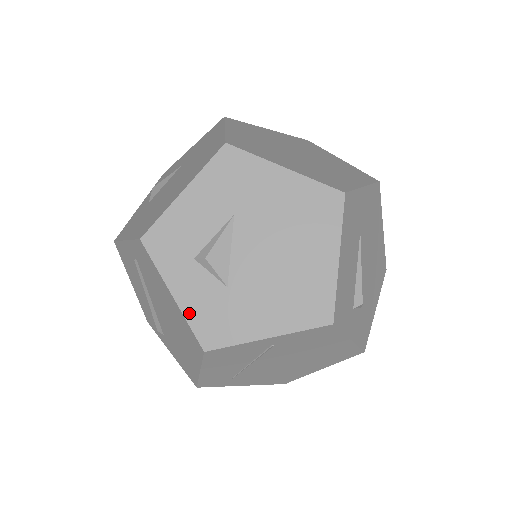
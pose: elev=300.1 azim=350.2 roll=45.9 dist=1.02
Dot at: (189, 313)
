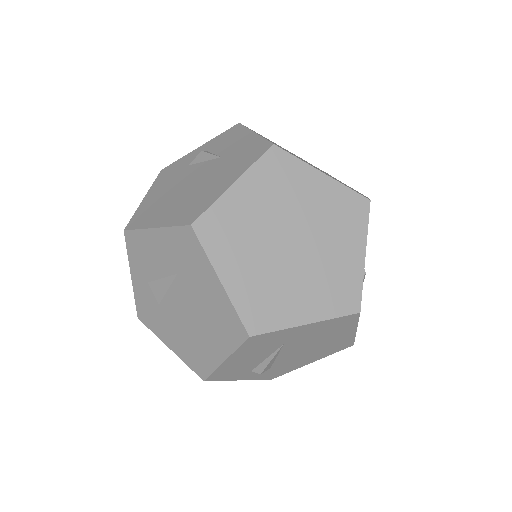
Dot at: (136, 294)
